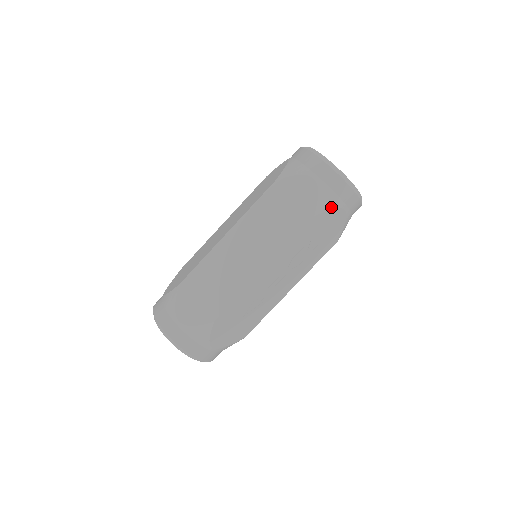
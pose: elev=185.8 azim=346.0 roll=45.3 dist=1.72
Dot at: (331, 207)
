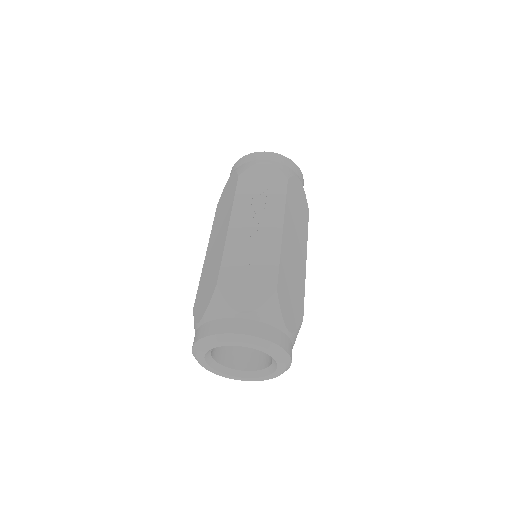
Dot at: (250, 166)
